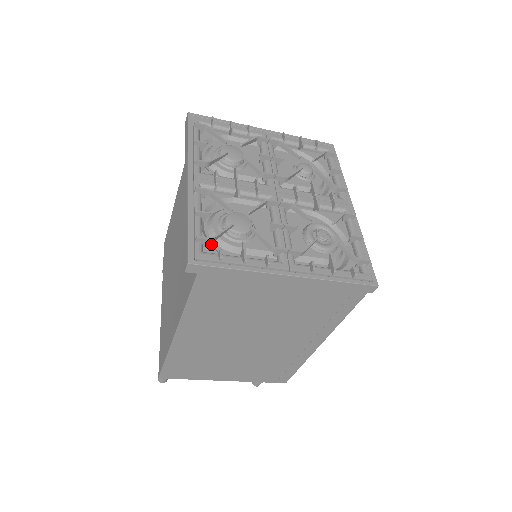
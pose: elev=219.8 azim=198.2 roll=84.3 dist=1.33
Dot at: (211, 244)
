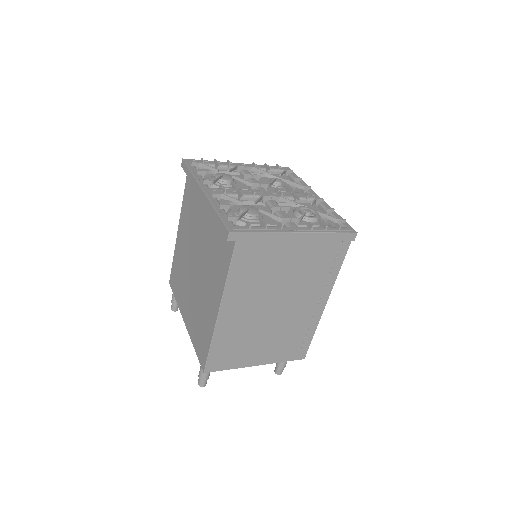
Dot at: occluded
